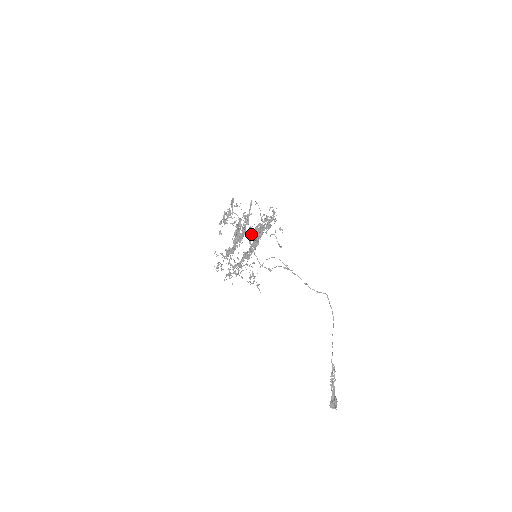
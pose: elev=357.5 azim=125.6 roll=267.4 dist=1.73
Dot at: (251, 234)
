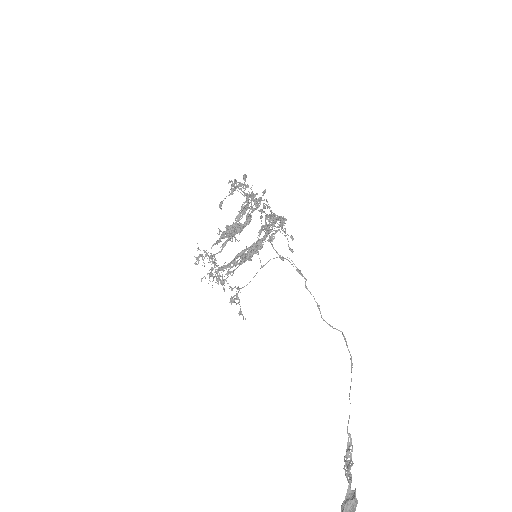
Dot at: (262, 216)
